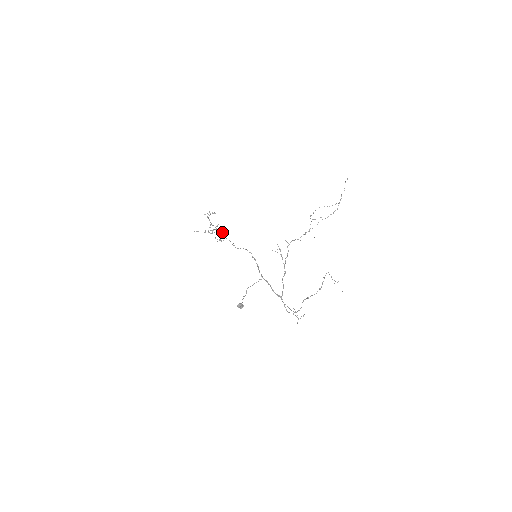
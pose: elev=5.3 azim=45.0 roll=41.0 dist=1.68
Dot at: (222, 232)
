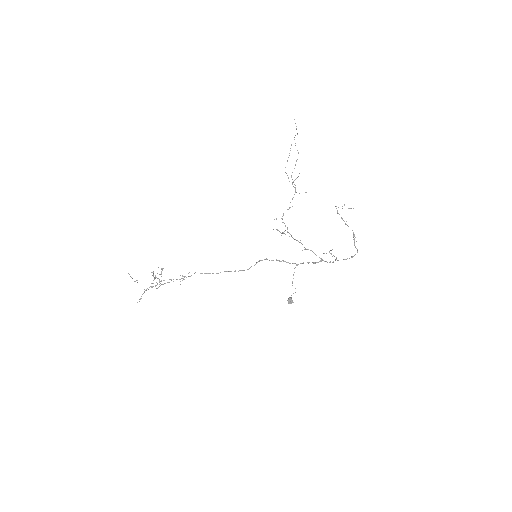
Dot at: (200, 273)
